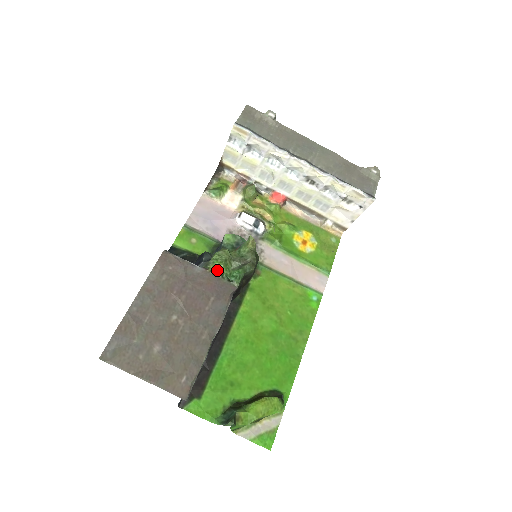
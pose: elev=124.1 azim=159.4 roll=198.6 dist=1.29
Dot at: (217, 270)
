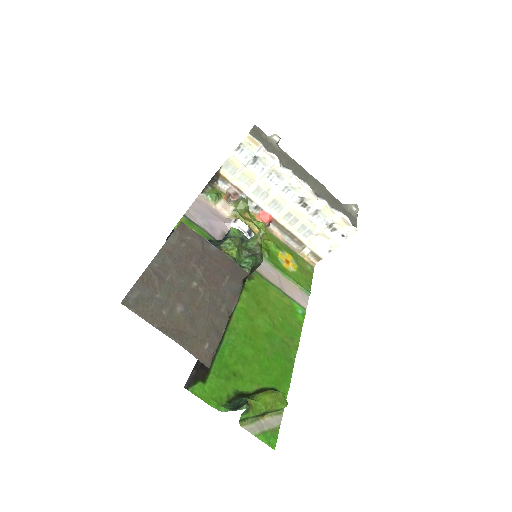
Dot at: (230, 253)
